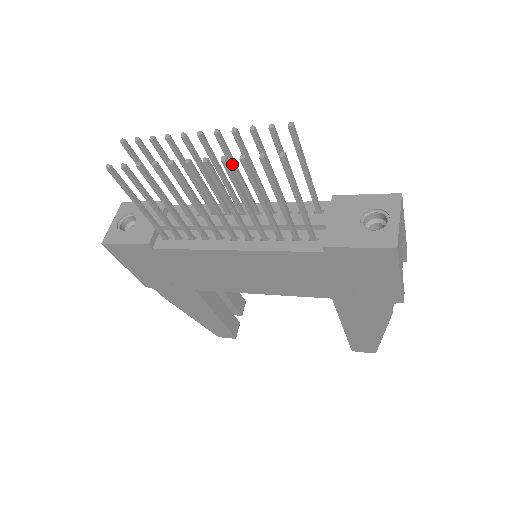
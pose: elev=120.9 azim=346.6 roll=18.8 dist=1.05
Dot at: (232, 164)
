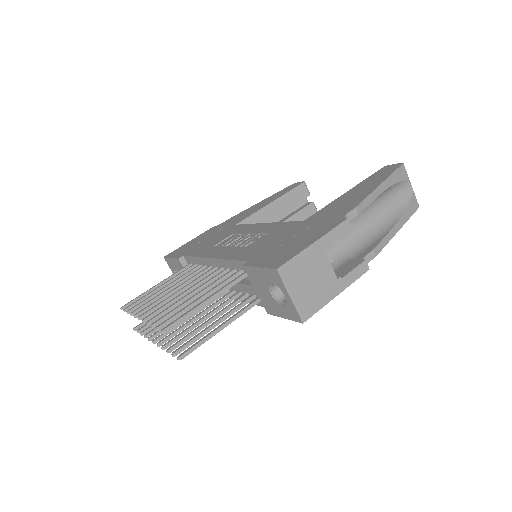
Dot at: occluded
